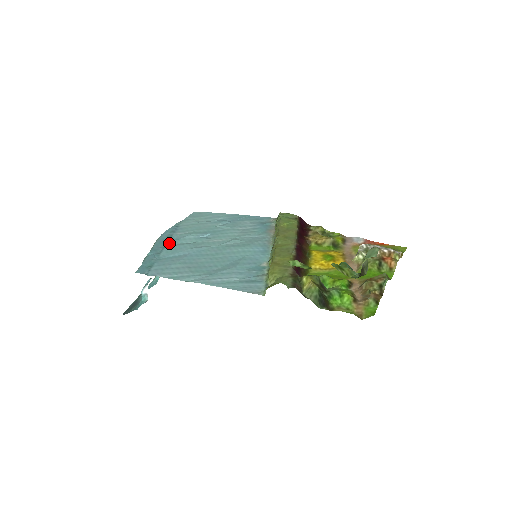
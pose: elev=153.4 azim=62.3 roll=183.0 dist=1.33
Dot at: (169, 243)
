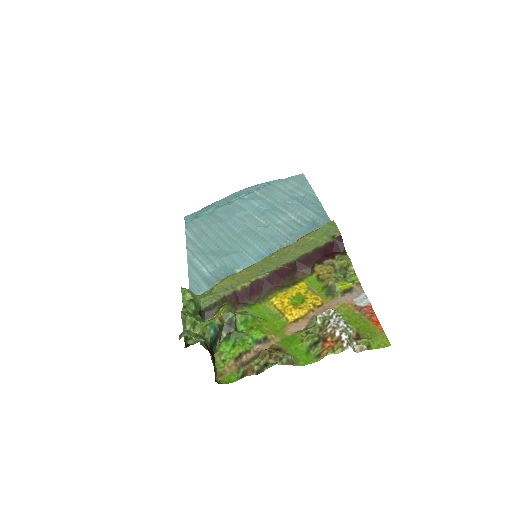
Dot at: (237, 200)
